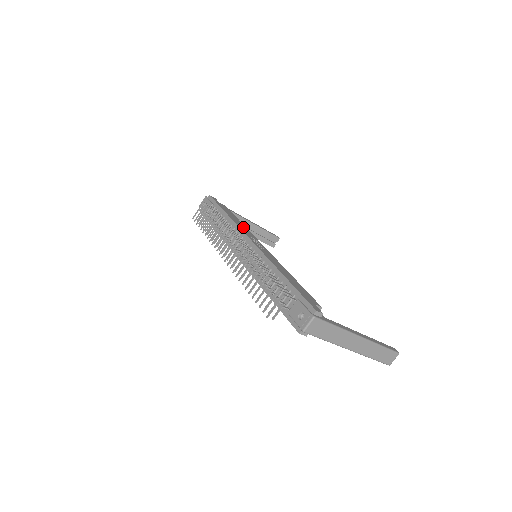
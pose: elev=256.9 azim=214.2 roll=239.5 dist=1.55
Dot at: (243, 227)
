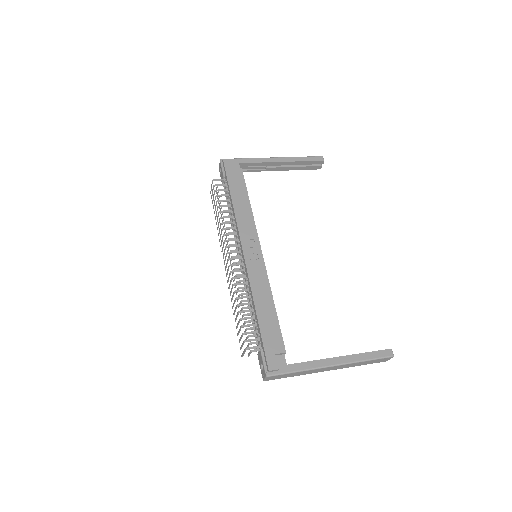
Dot at: (246, 217)
